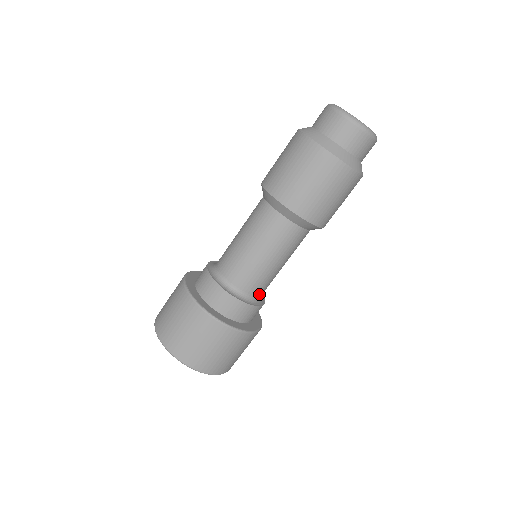
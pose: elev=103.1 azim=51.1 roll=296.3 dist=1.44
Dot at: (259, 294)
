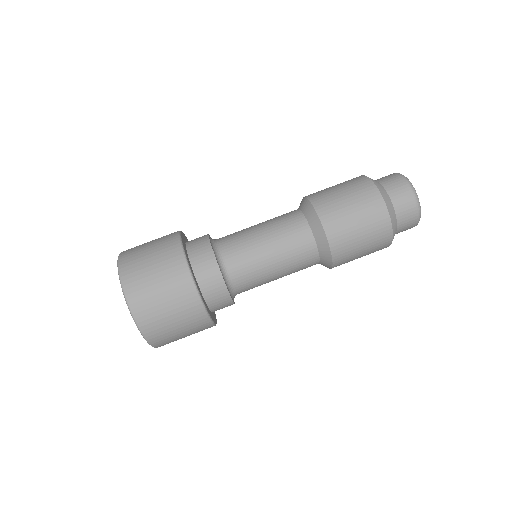
Dot at: (232, 272)
